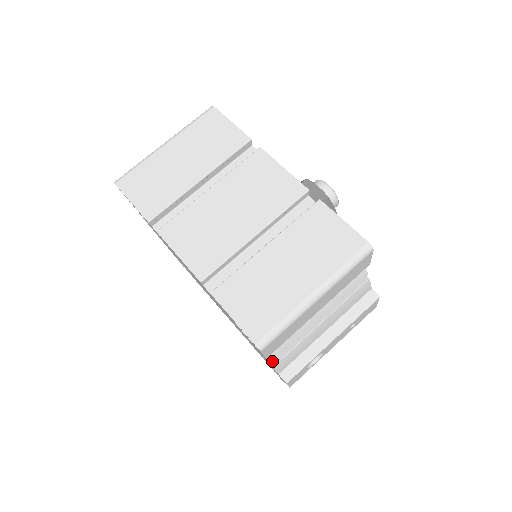
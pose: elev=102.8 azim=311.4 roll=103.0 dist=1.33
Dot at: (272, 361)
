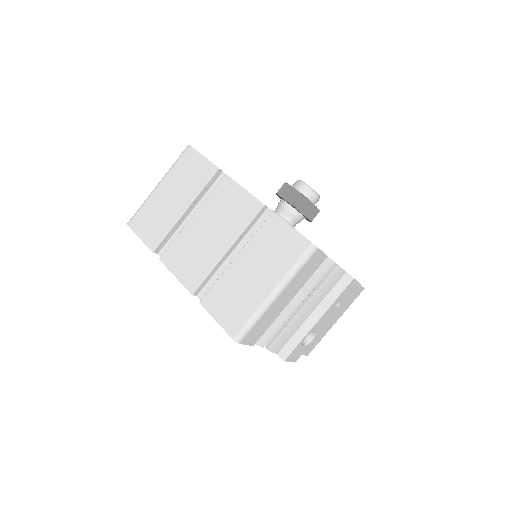
Dot at: (267, 345)
